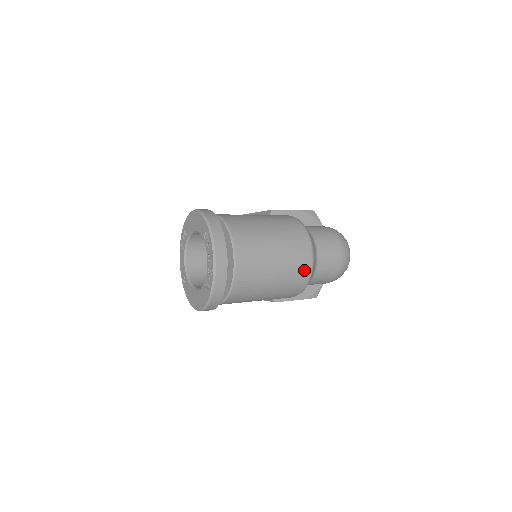
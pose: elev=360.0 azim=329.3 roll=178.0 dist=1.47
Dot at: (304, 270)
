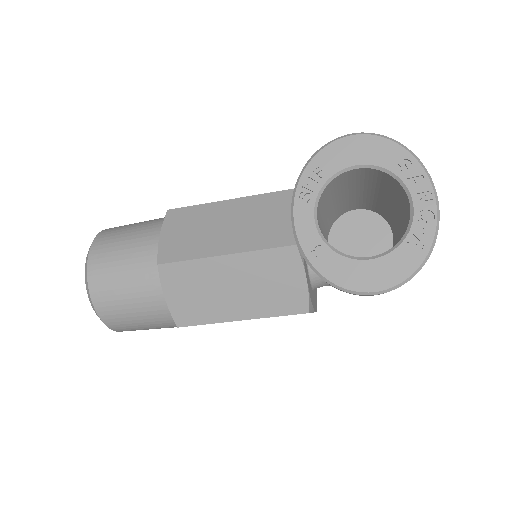
Dot at: occluded
